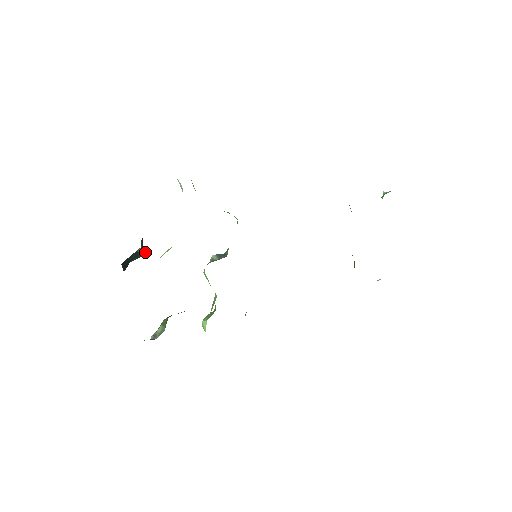
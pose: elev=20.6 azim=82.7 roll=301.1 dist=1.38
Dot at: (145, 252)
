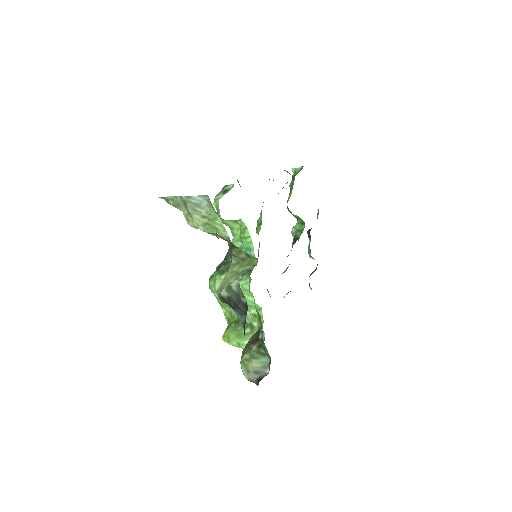
Dot at: (223, 288)
